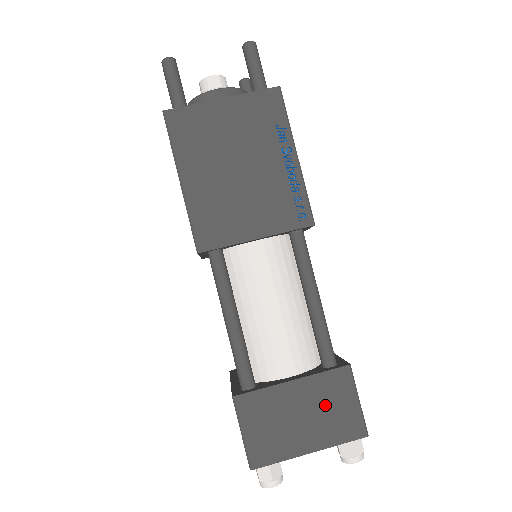
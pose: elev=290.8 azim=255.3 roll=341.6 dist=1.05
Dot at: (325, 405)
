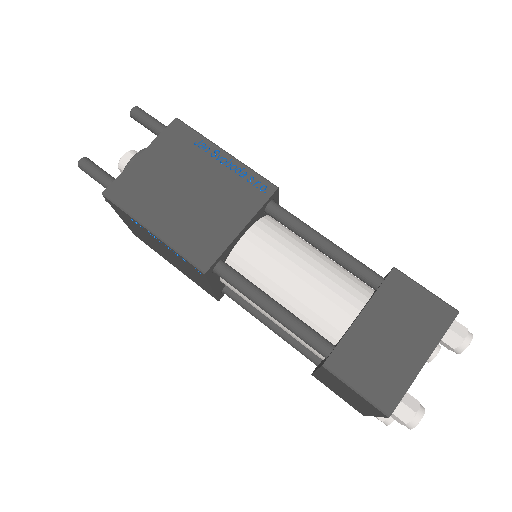
Dot at: (403, 314)
